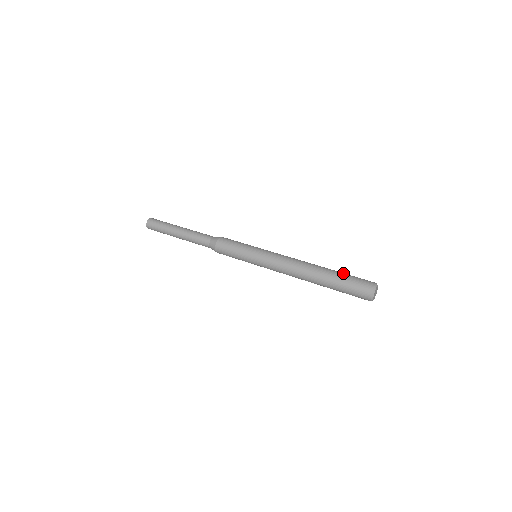
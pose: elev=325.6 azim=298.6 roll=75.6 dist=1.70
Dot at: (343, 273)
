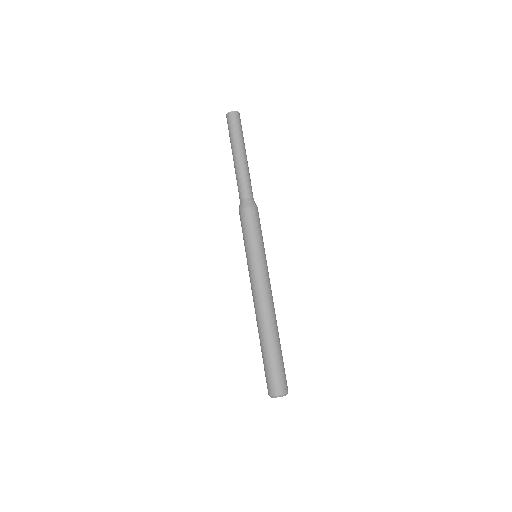
Dot at: occluded
